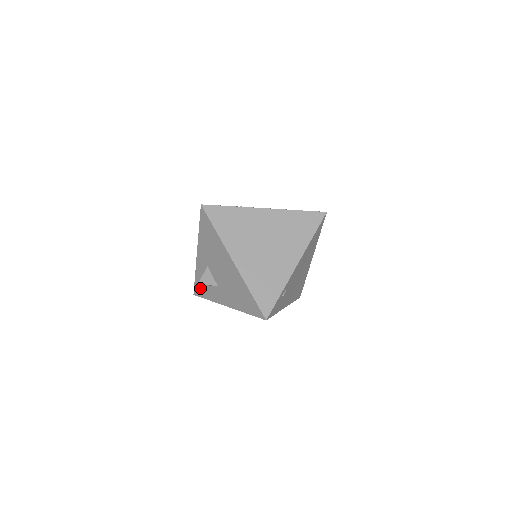
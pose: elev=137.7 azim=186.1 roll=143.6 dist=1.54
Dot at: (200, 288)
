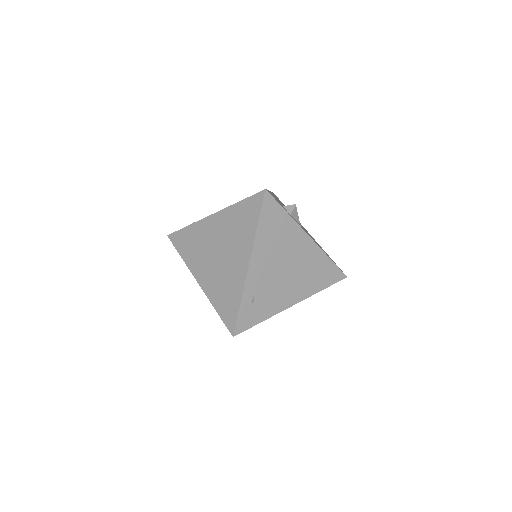
Dot at: occluded
